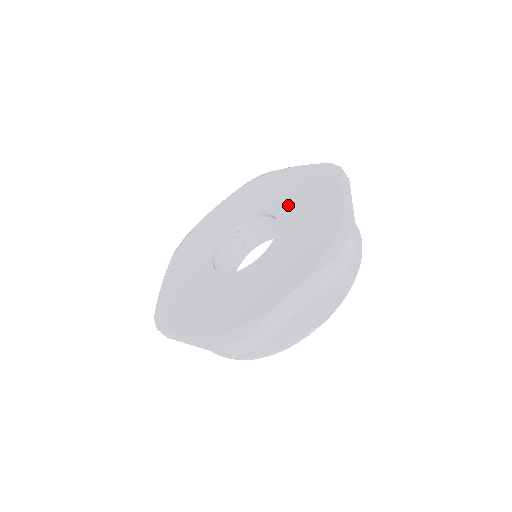
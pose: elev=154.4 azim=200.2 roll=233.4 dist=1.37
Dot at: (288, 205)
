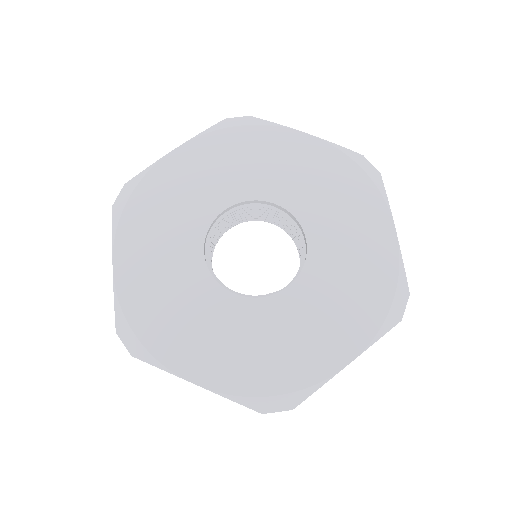
Dot at: (315, 208)
